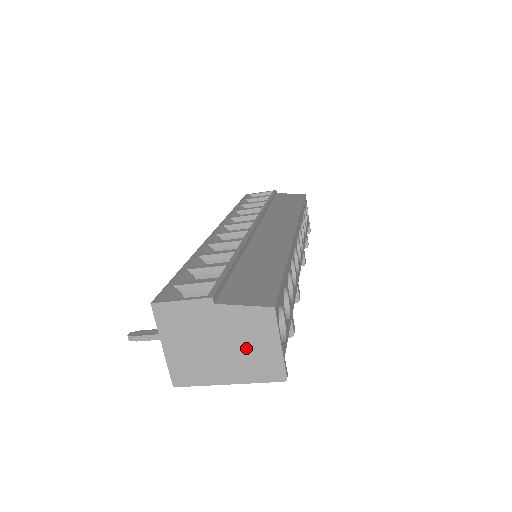
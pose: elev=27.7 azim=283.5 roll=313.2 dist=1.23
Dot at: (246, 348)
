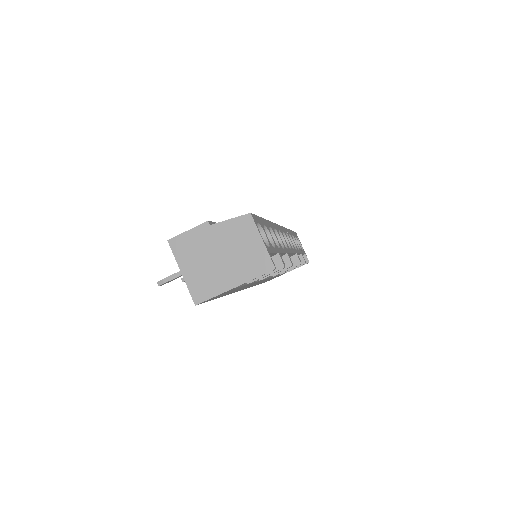
Dot at: (239, 252)
